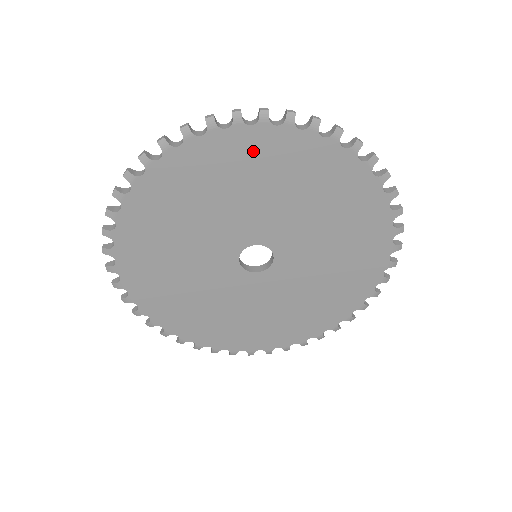
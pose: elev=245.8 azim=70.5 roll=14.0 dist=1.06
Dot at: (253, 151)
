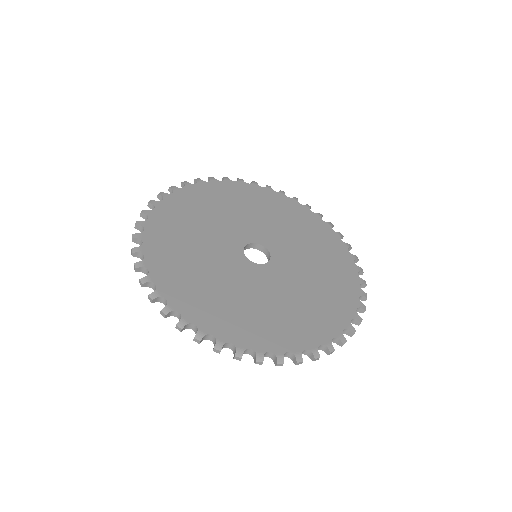
Dot at: occluded
